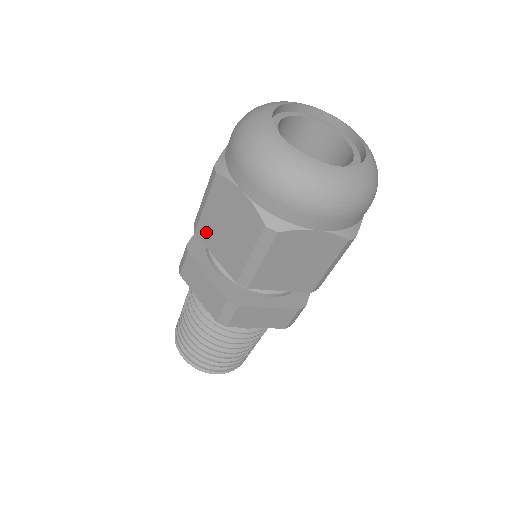
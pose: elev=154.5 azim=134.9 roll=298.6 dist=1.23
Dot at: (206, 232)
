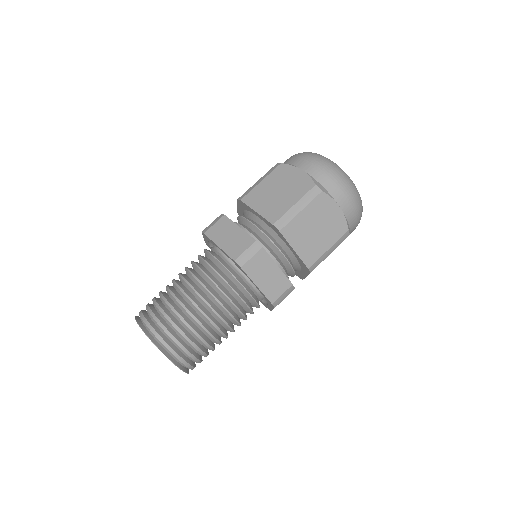
Dot at: (254, 197)
